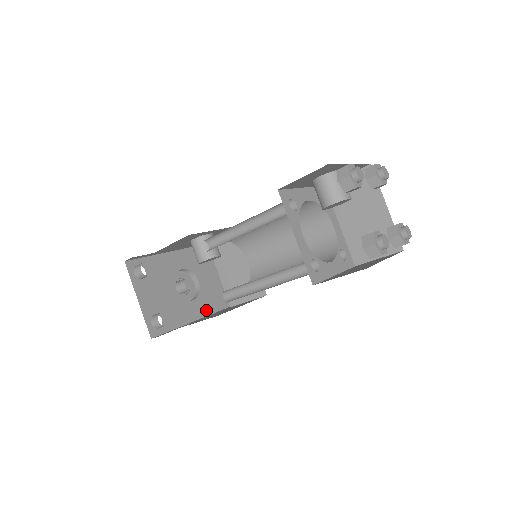
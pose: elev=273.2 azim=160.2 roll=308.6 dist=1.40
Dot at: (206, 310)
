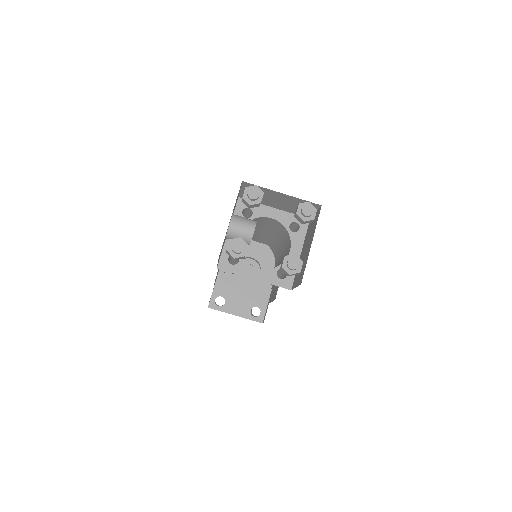
Dot at: (273, 267)
